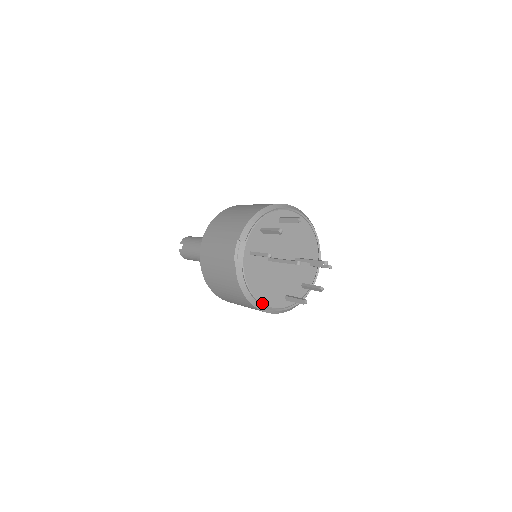
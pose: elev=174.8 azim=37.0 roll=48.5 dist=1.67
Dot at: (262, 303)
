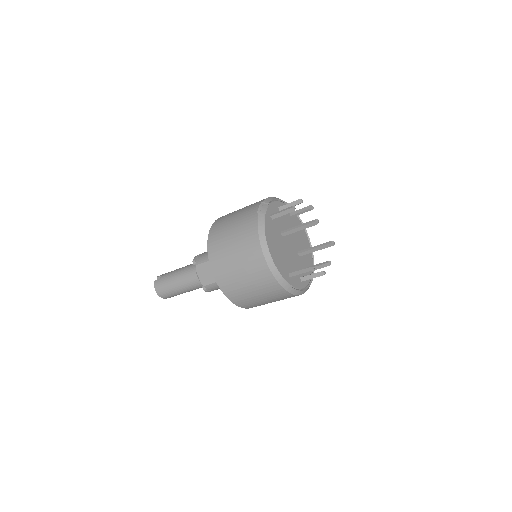
Dot at: (273, 261)
